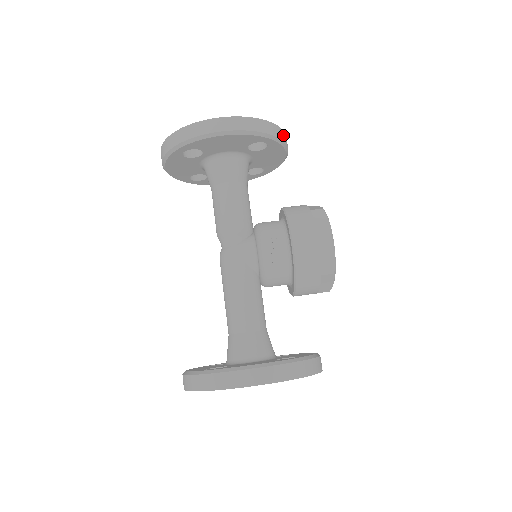
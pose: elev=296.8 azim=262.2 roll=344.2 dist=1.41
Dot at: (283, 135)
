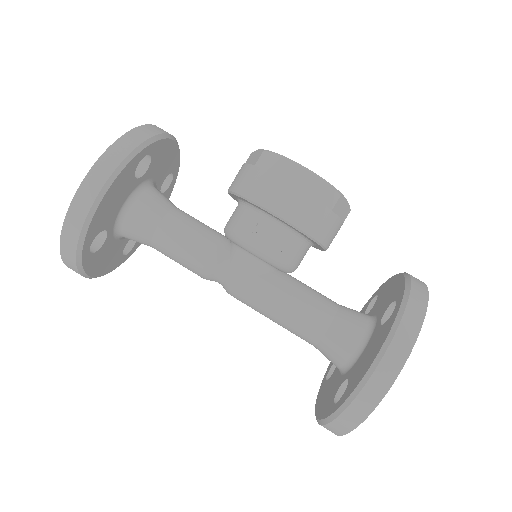
Dot at: (151, 129)
